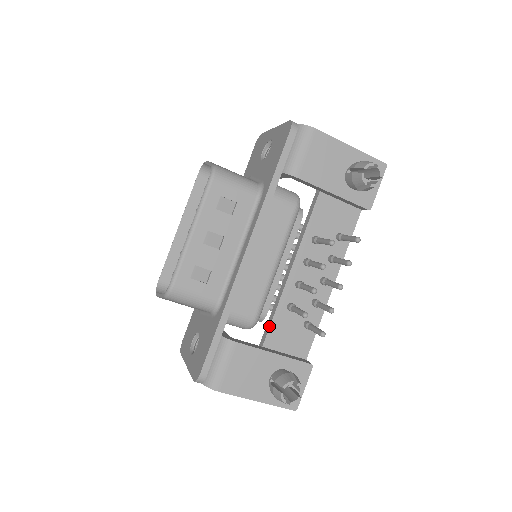
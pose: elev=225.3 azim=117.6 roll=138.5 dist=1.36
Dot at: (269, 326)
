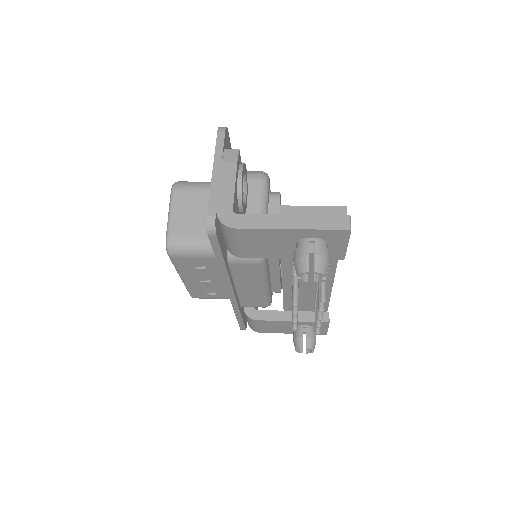
Dot at: (283, 304)
